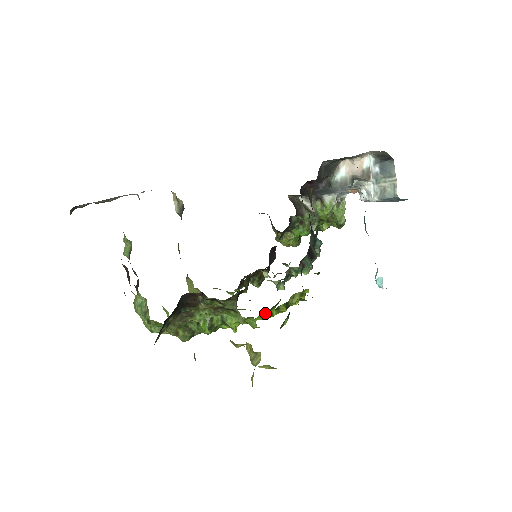
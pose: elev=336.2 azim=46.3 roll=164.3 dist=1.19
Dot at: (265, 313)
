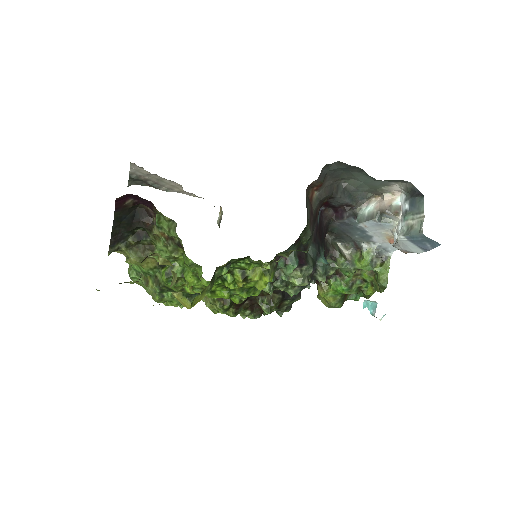
Dot at: (231, 292)
